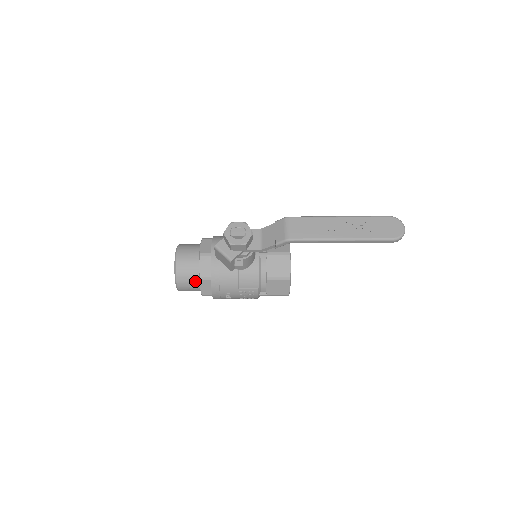
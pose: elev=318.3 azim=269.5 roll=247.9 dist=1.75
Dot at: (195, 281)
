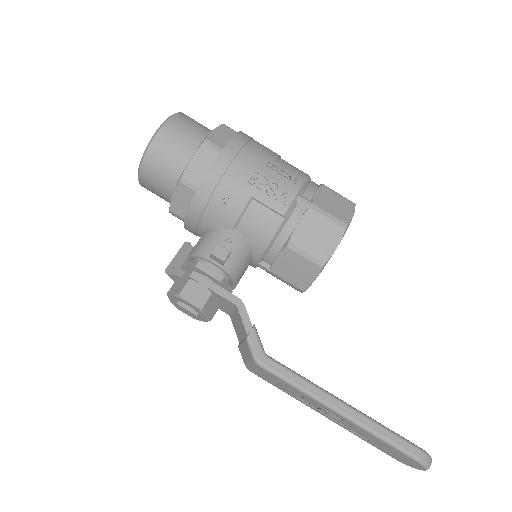
Dot at: occluded
